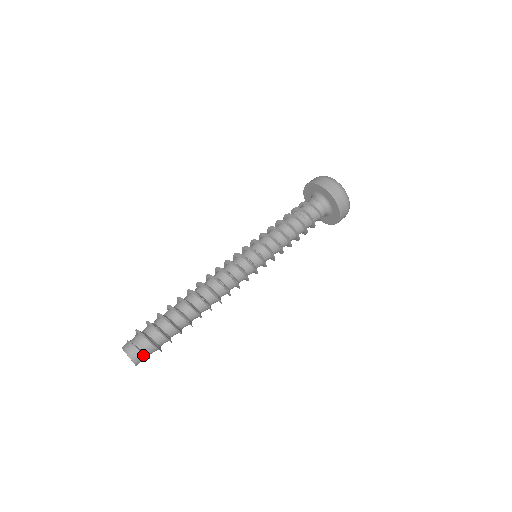
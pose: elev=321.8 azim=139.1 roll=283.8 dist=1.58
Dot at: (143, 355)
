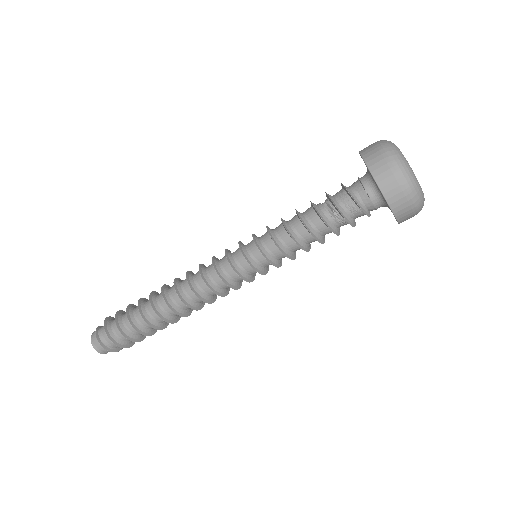
Dot at: (111, 350)
